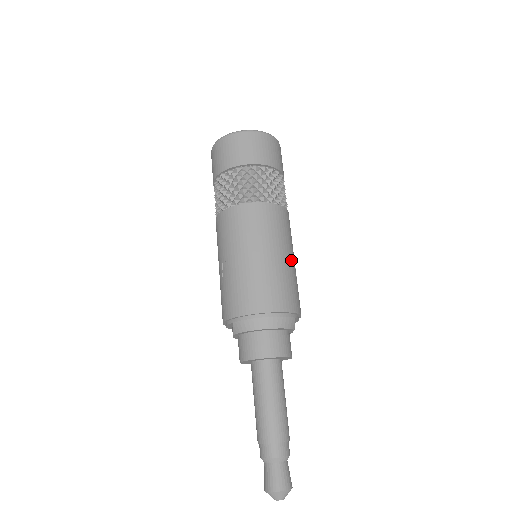
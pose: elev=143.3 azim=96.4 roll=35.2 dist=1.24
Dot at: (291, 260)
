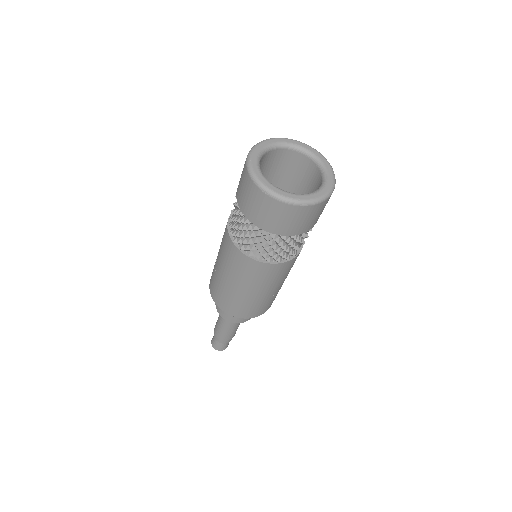
Dot at: (274, 290)
